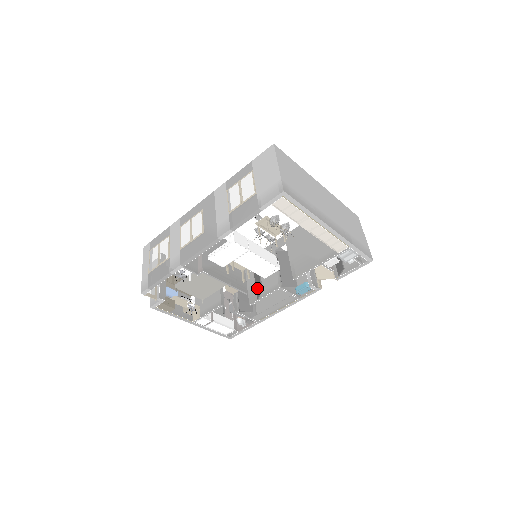
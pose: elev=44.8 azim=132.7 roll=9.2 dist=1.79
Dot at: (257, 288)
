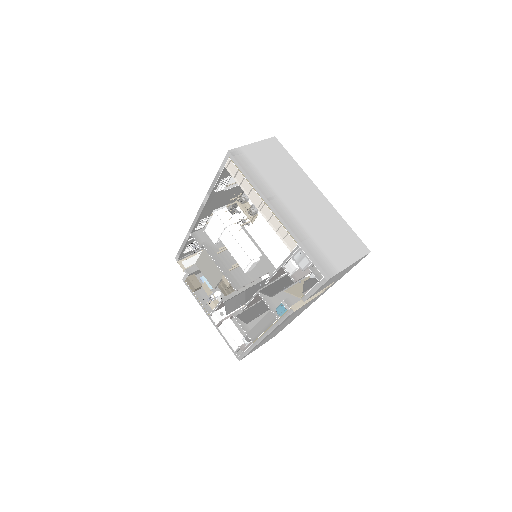
Dot at: (252, 294)
